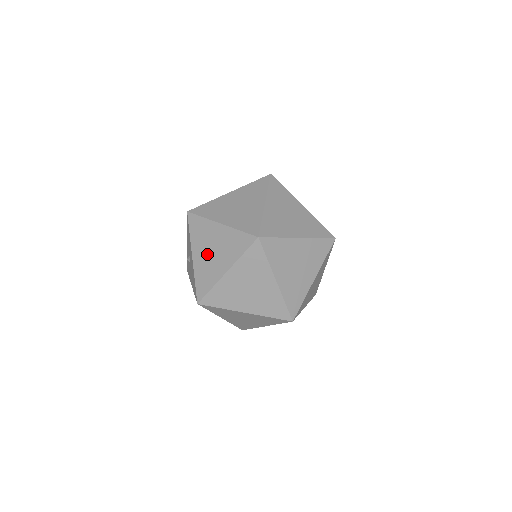
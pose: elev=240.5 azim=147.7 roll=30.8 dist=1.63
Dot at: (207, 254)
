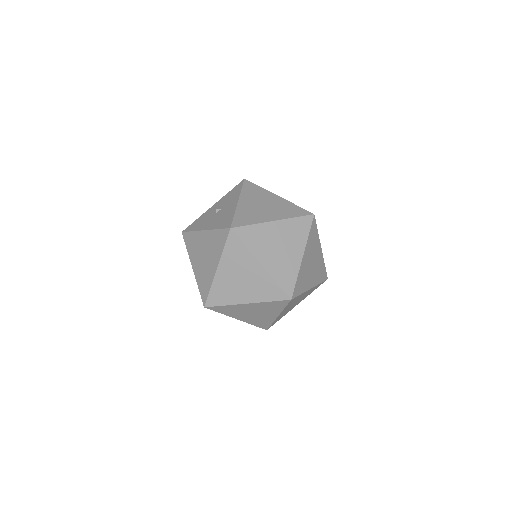
Dot at: (256, 205)
